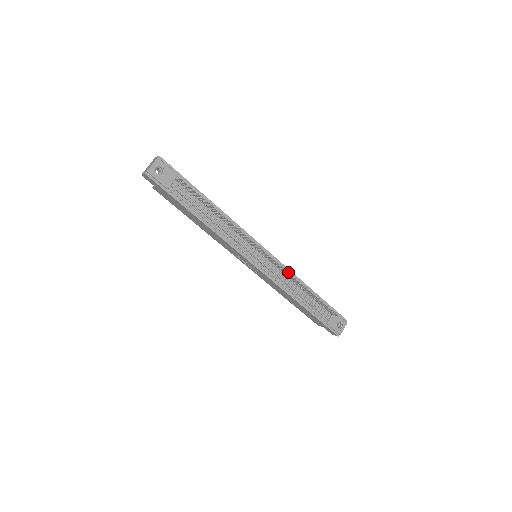
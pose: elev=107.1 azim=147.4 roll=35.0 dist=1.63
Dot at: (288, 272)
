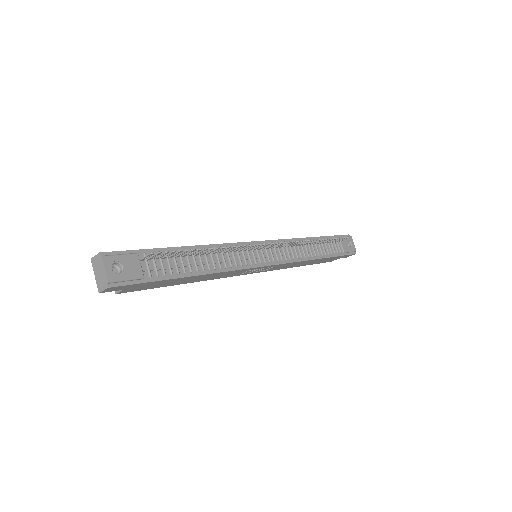
Dot at: (296, 242)
